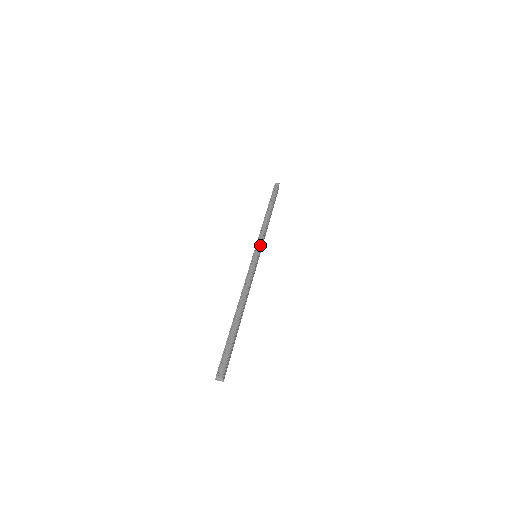
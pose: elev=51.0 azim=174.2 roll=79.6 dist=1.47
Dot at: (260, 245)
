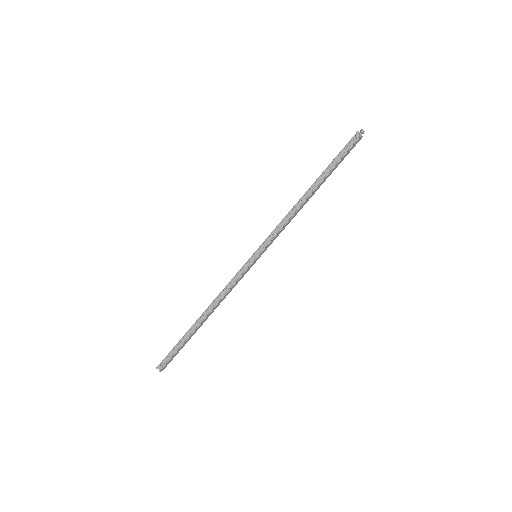
Dot at: (266, 245)
